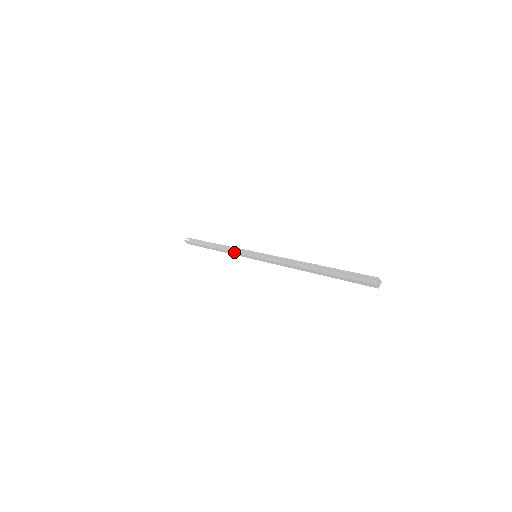
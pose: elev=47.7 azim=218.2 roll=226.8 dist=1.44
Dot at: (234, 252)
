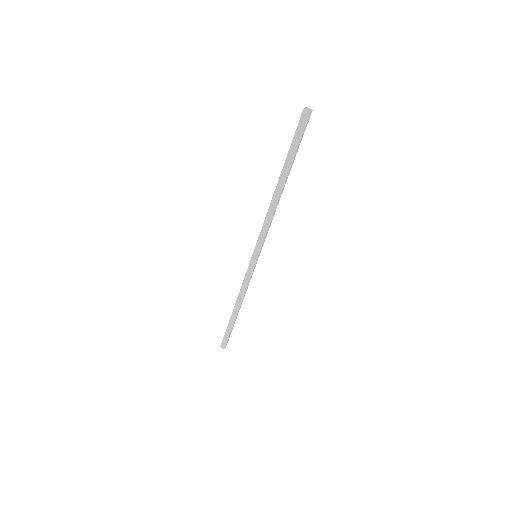
Dot at: occluded
